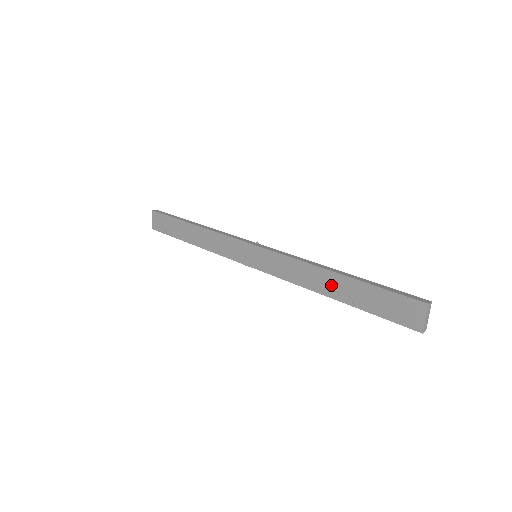
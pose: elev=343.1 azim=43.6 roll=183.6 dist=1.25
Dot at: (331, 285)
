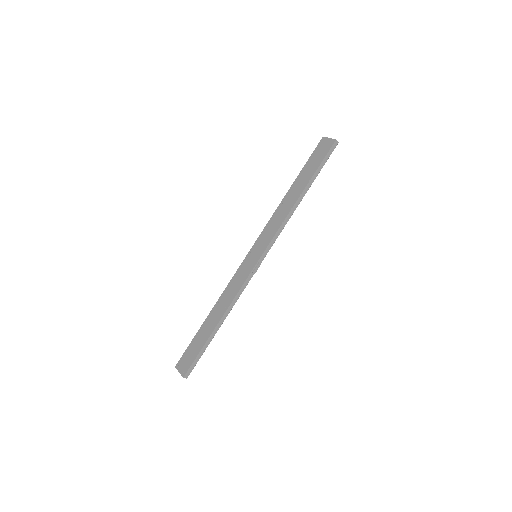
Dot at: (294, 193)
